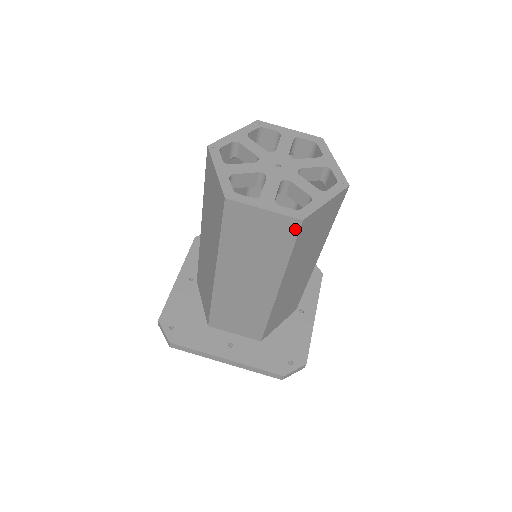
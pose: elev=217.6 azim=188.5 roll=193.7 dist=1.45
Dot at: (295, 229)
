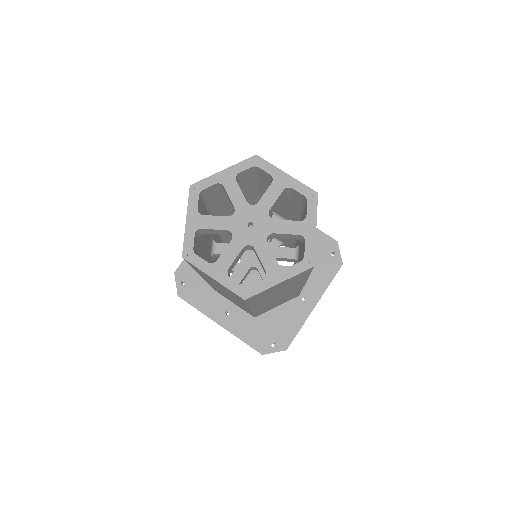
Dot at: (242, 299)
